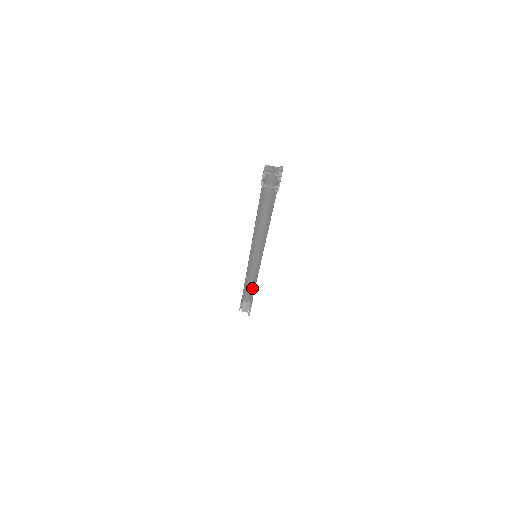
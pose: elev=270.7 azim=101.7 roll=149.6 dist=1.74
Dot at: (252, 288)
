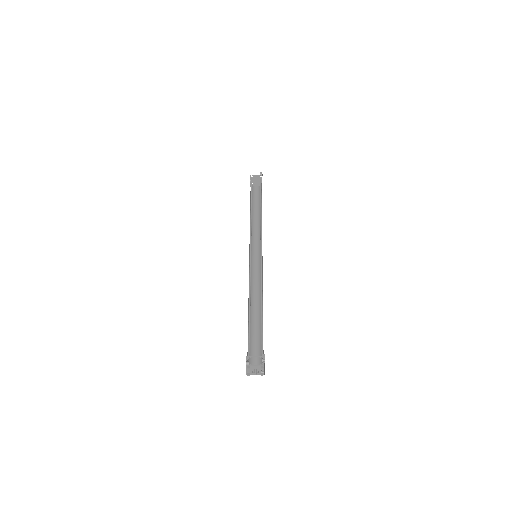
Dot at: occluded
